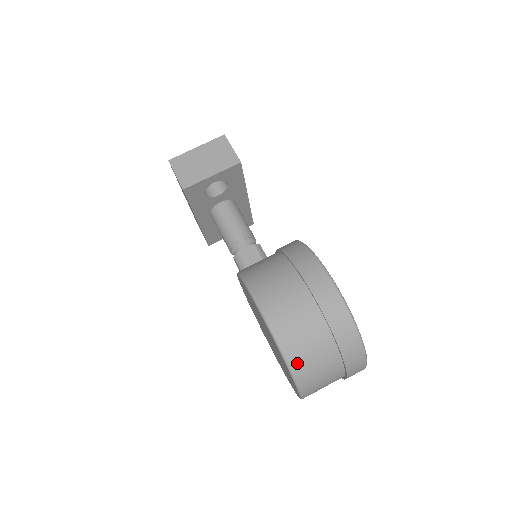
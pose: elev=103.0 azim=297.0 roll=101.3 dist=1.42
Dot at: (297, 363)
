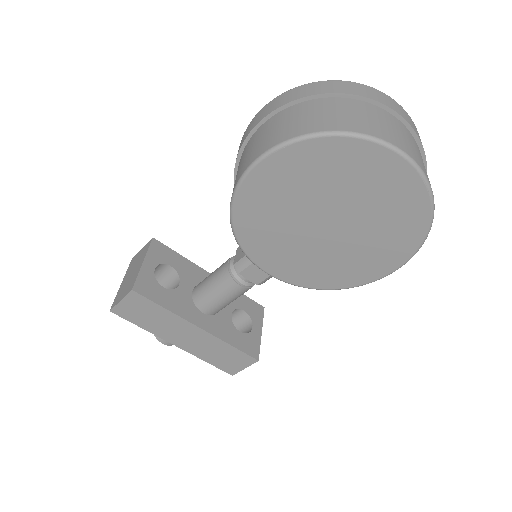
Dot at: (324, 126)
